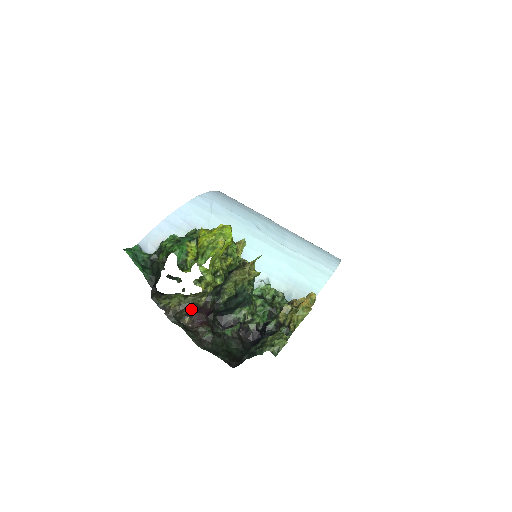
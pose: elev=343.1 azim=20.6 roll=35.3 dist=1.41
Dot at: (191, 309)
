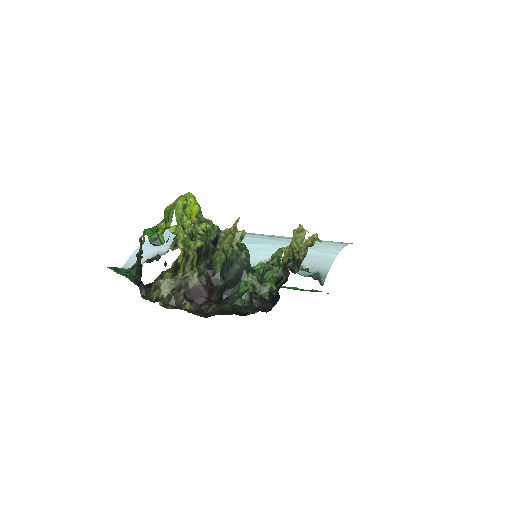
Dot at: (188, 294)
